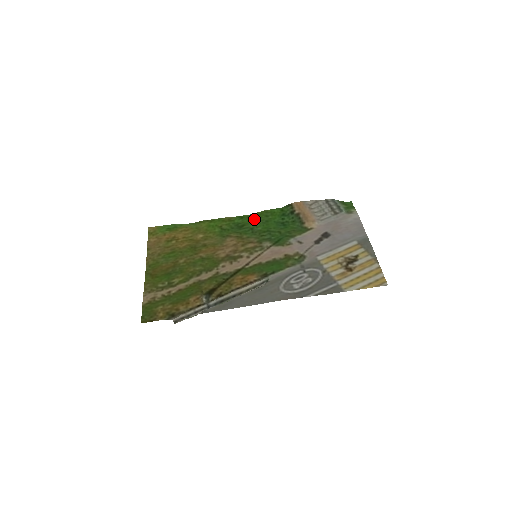
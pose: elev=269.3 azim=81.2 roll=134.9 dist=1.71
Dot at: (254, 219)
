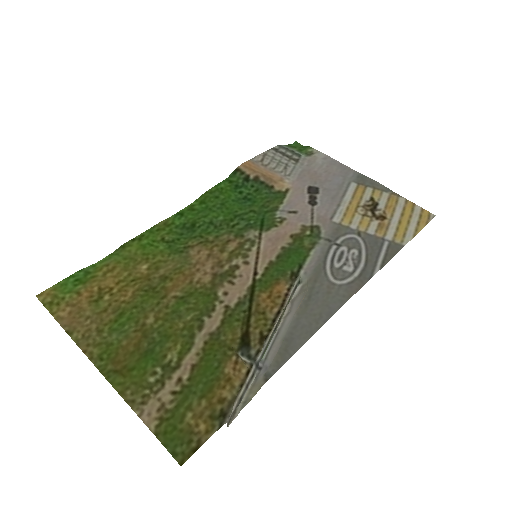
Dot at: (201, 209)
